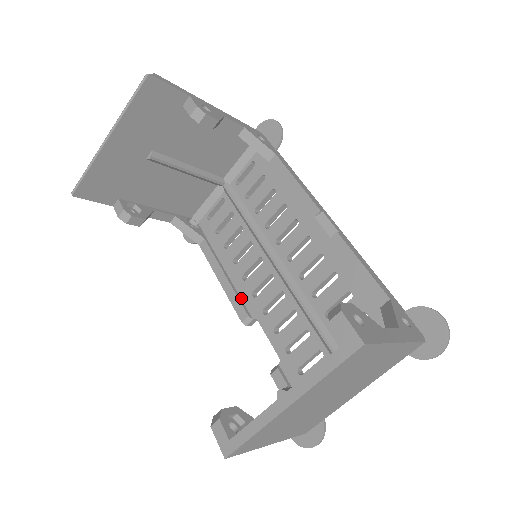
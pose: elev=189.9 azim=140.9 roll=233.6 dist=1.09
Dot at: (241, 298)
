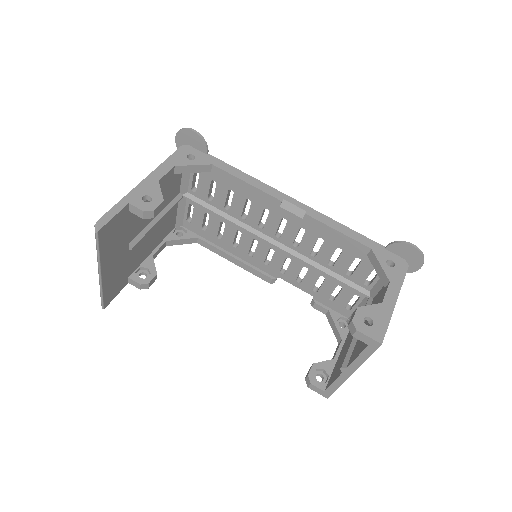
Dot at: (258, 268)
